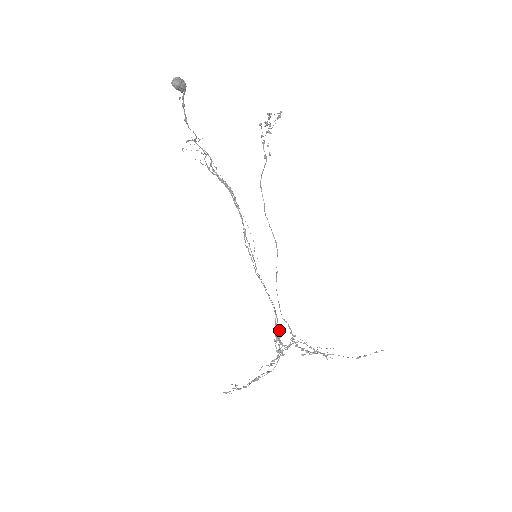
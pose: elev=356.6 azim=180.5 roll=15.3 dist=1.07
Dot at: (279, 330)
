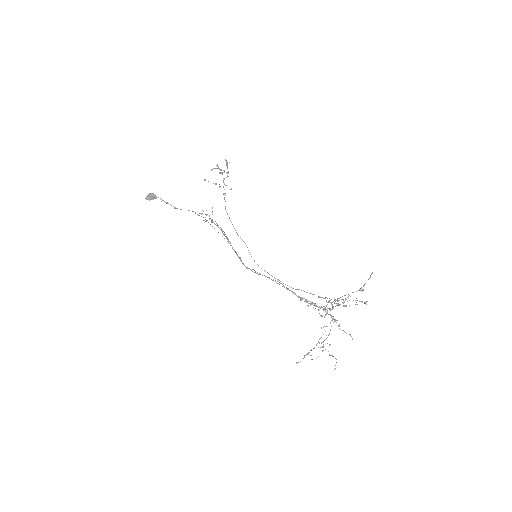
Dot at: (305, 299)
